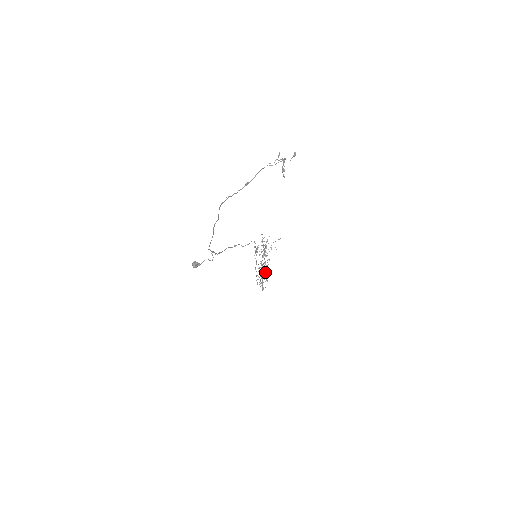
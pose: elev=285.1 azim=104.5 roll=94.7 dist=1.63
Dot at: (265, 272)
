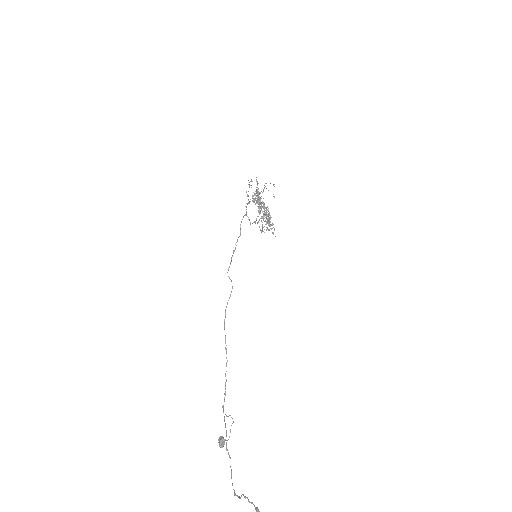
Dot at: occluded
